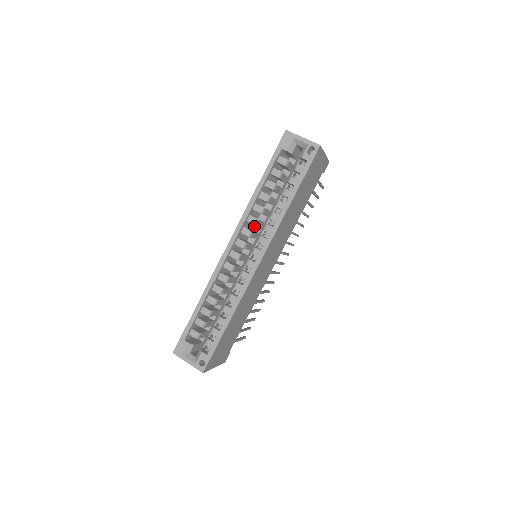
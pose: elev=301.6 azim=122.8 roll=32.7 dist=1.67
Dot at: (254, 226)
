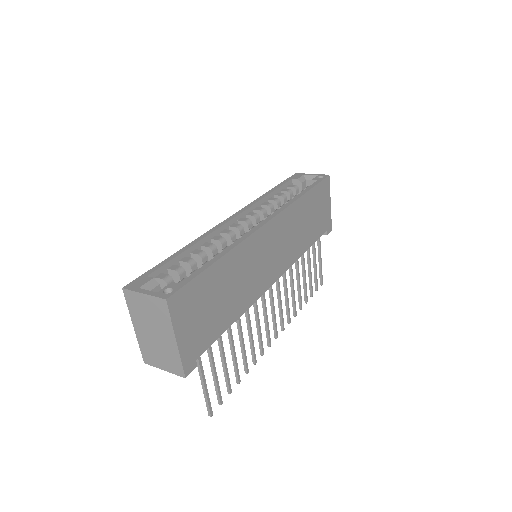
Dot at: occluded
